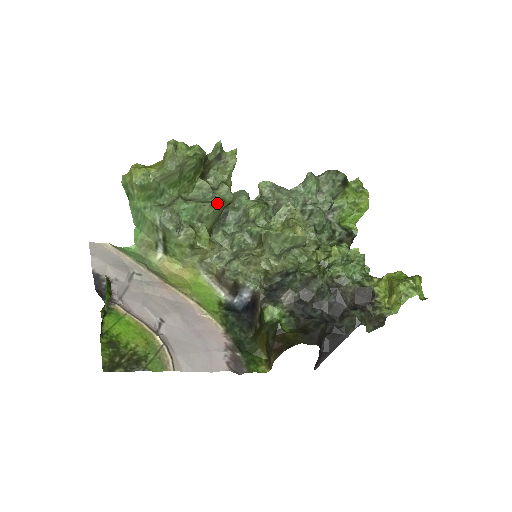
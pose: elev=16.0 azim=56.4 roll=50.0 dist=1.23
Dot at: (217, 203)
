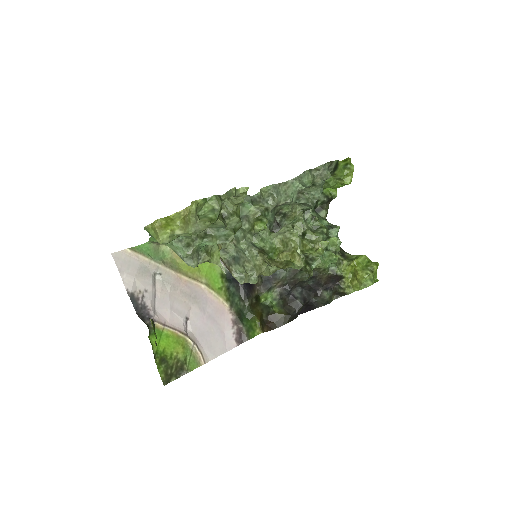
Dot at: (231, 241)
